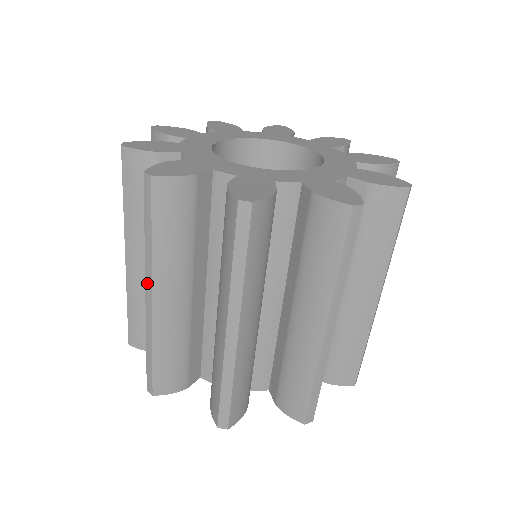
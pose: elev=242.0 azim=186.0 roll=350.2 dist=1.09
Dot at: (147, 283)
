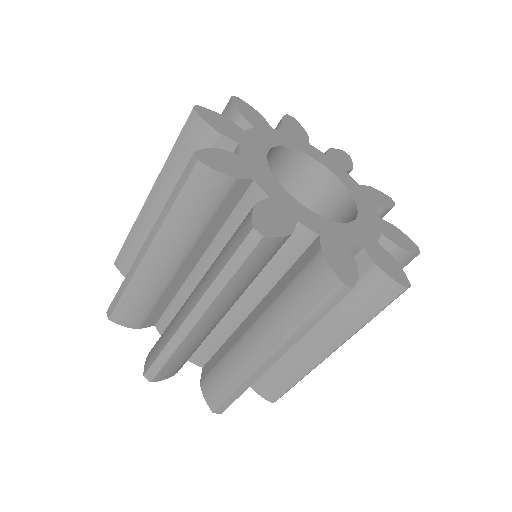
Dot at: (280, 351)
